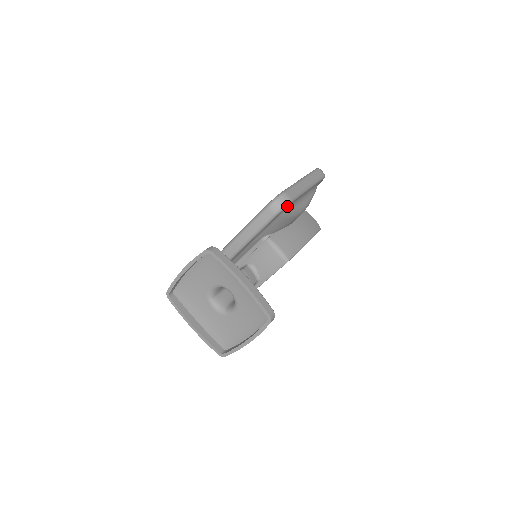
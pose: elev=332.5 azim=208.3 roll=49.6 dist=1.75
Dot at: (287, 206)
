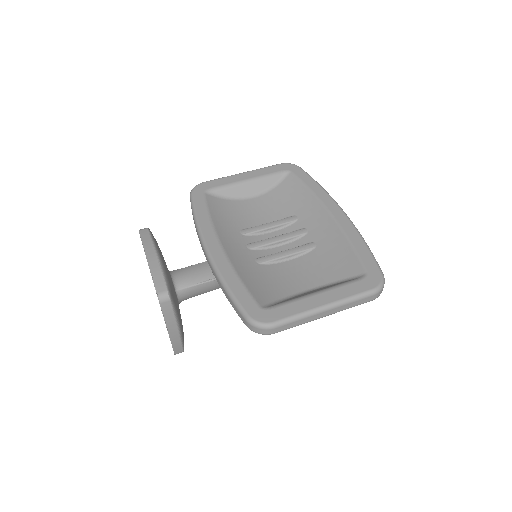
Dot at: occluded
